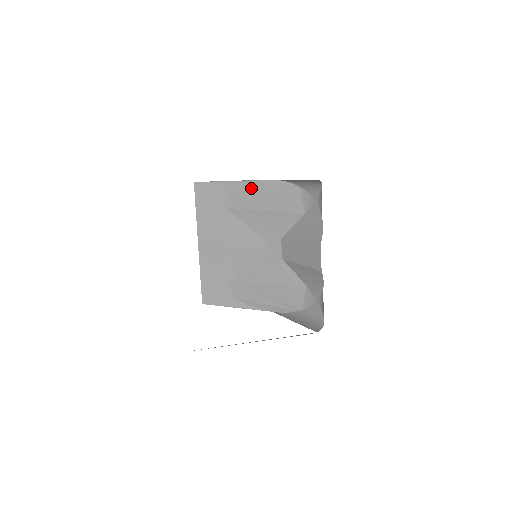
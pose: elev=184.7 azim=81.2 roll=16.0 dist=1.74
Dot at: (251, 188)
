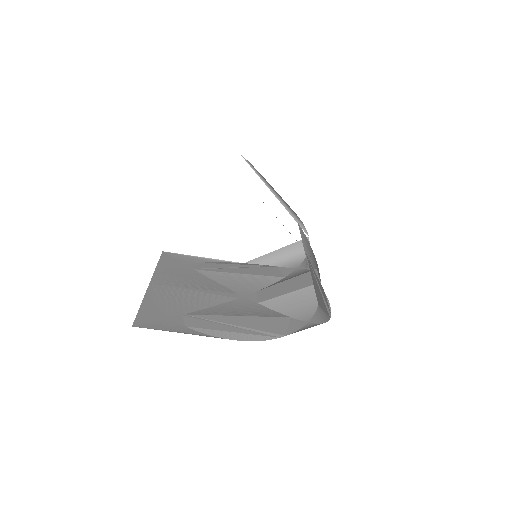
Dot at: (227, 263)
